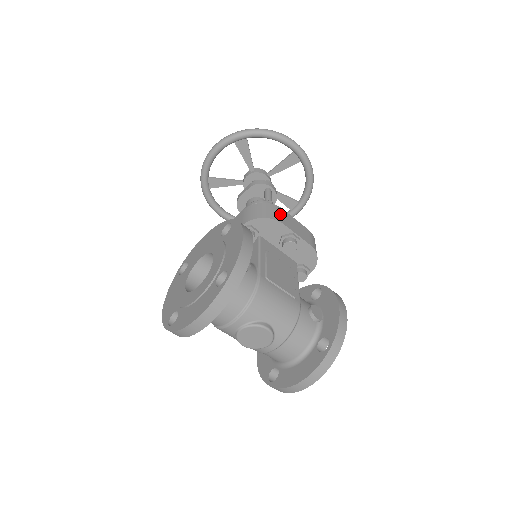
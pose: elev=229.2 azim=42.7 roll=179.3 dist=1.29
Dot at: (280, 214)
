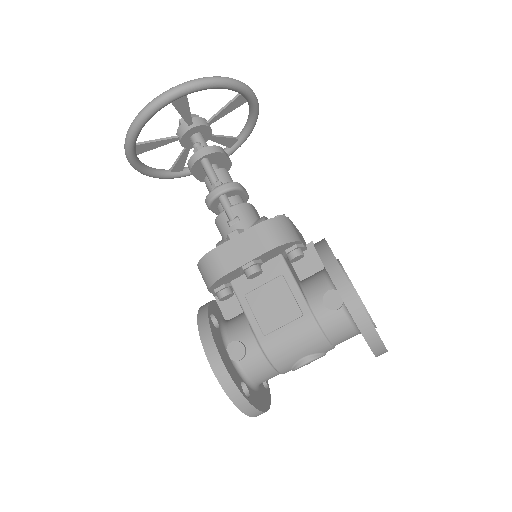
Dot at: (217, 263)
